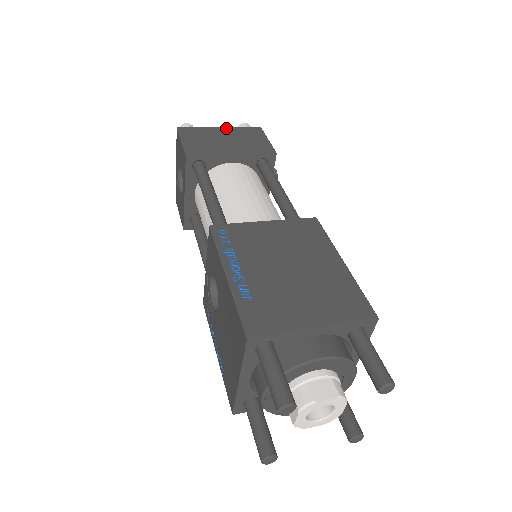
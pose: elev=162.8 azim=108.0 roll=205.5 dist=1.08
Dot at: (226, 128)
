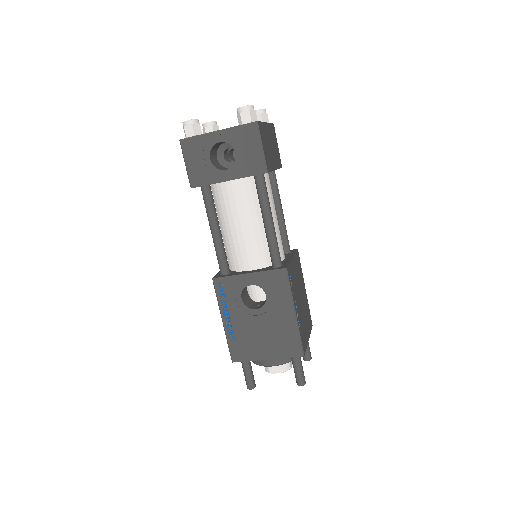
Dot at: (268, 125)
